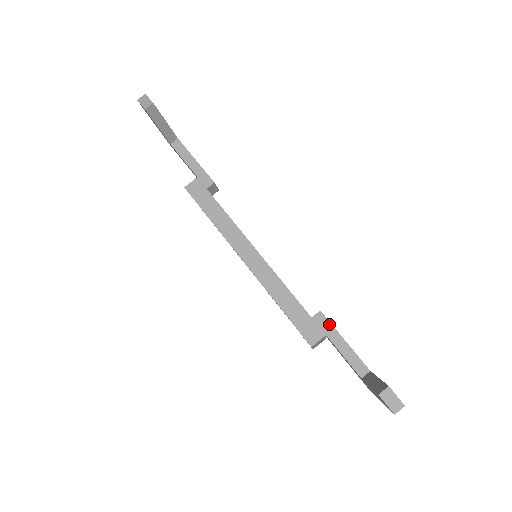
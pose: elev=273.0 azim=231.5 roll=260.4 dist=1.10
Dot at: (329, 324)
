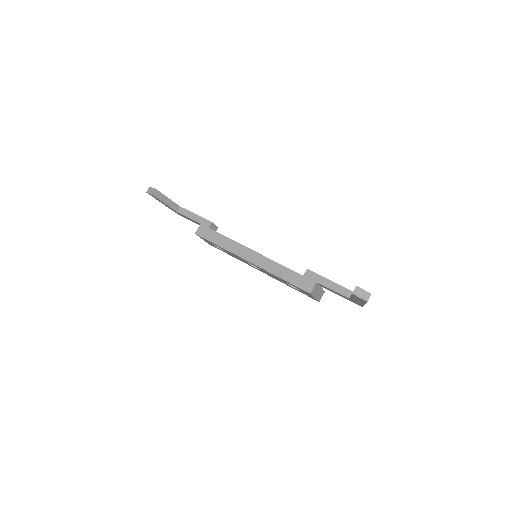
Dot at: (316, 275)
